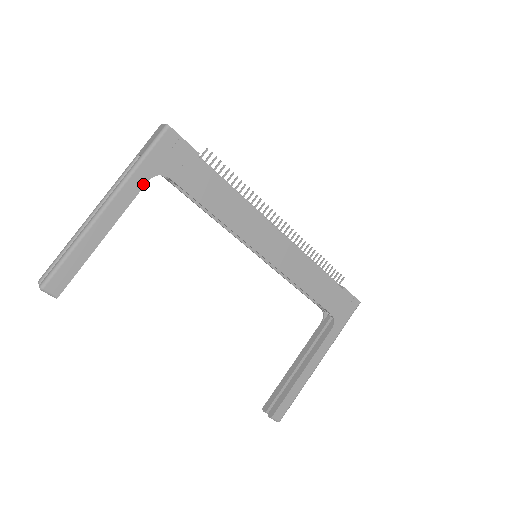
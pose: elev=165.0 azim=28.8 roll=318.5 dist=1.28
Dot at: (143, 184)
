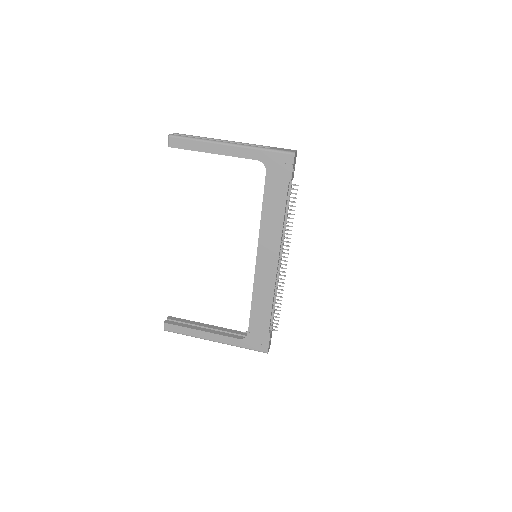
Dot at: (253, 158)
